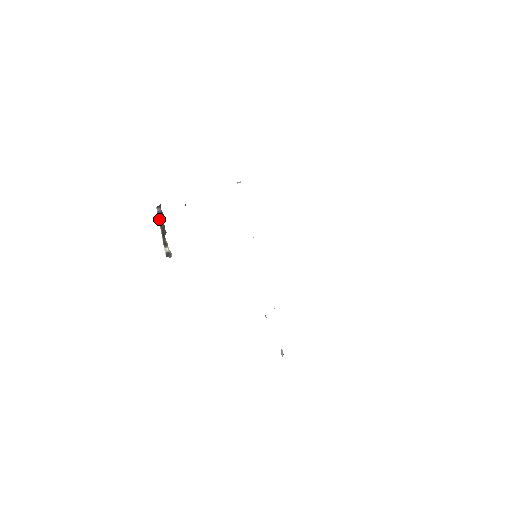
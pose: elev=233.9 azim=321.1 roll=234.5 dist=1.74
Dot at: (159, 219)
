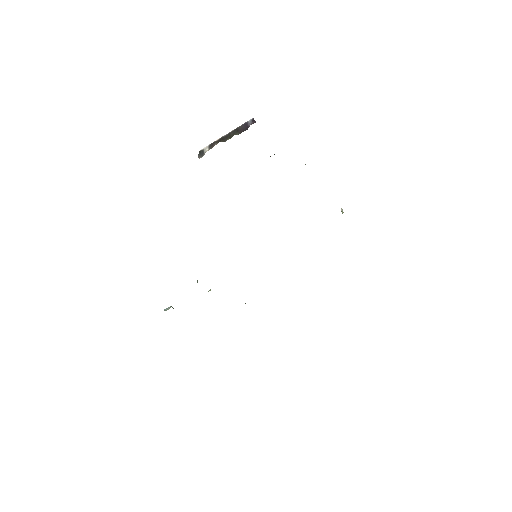
Dot at: (239, 127)
